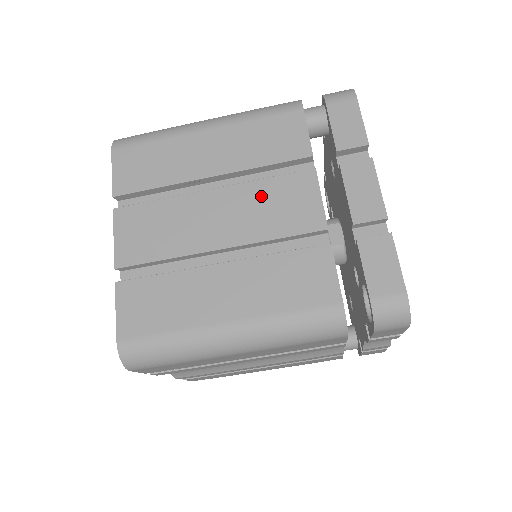
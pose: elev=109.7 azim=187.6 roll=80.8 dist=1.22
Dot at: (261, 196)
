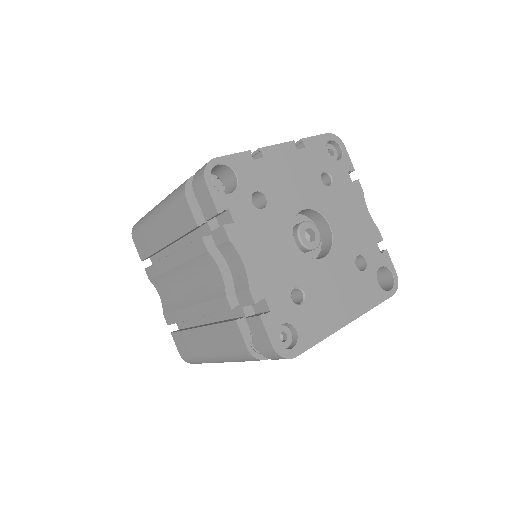
Dot at: occluded
